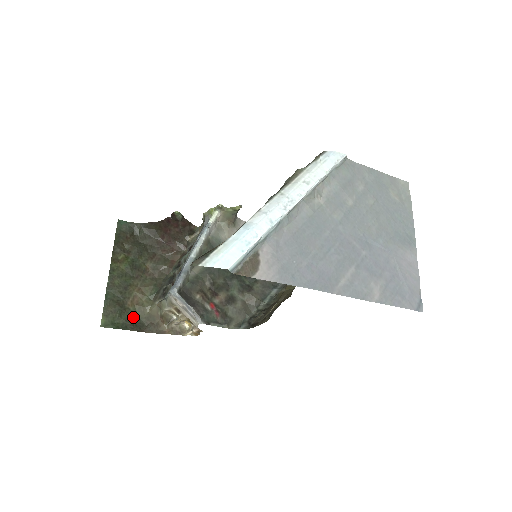
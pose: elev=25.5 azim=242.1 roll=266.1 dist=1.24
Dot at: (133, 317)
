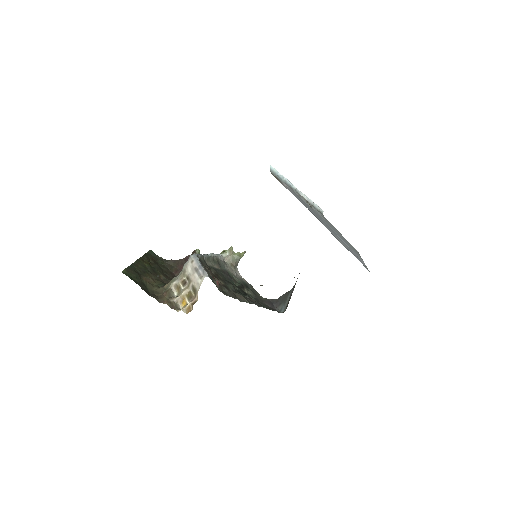
Dot at: (144, 285)
